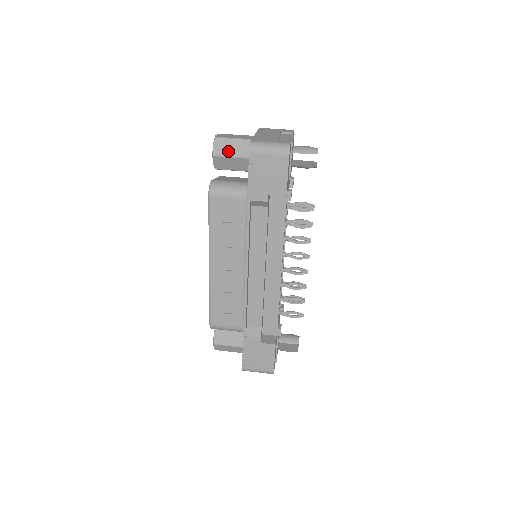
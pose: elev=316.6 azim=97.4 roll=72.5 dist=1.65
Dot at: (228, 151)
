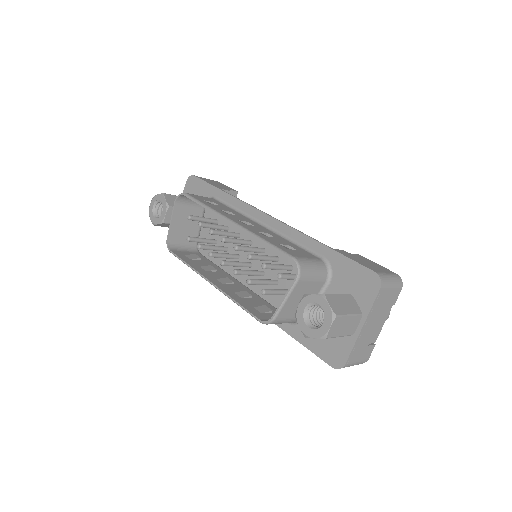
Dot at: occluded
